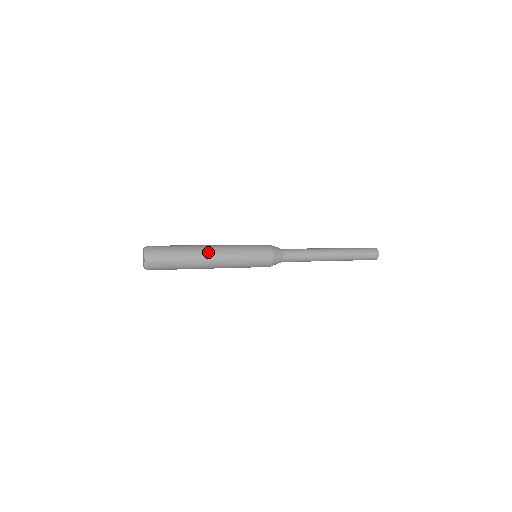
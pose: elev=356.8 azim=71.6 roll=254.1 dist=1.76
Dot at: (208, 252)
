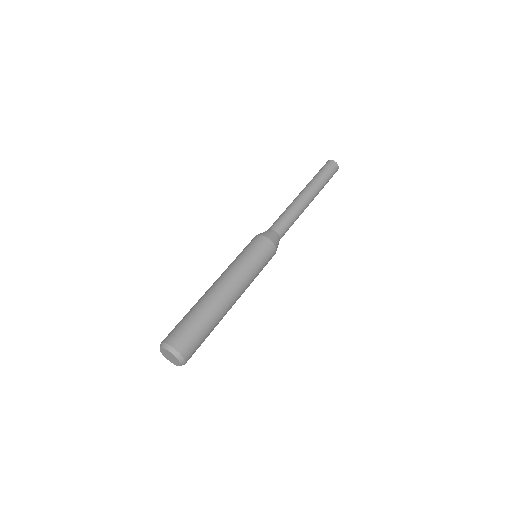
Dot at: (222, 292)
